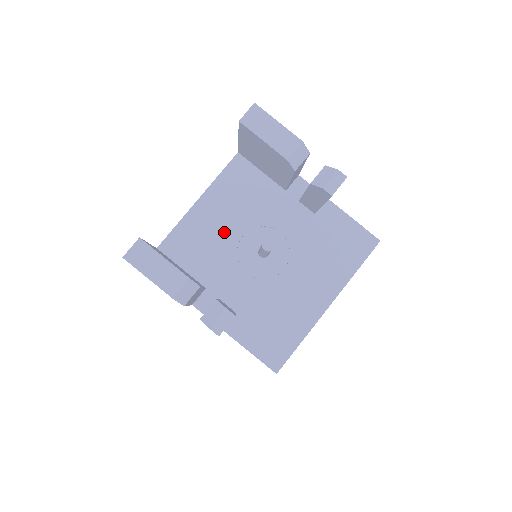
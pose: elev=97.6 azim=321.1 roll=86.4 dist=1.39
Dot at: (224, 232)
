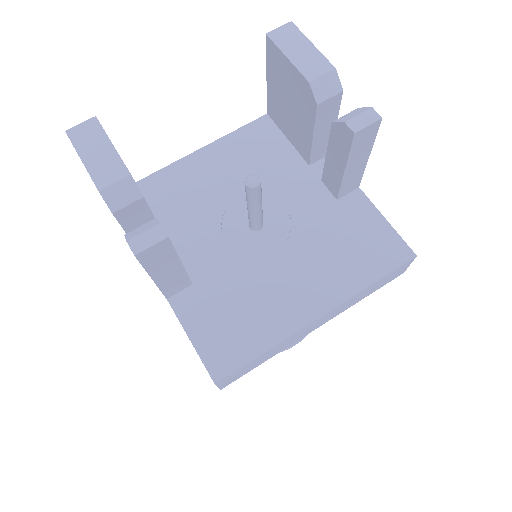
Dot at: (217, 189)
